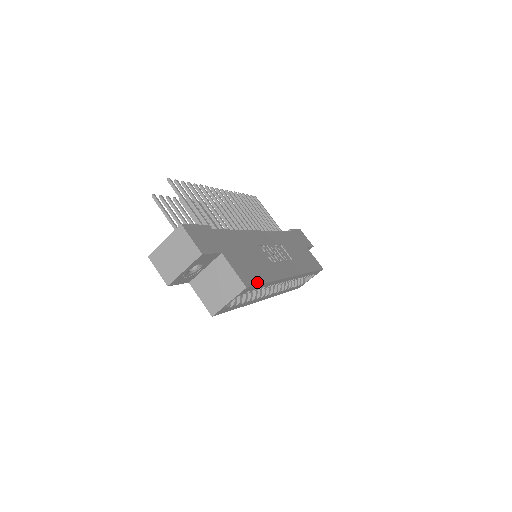
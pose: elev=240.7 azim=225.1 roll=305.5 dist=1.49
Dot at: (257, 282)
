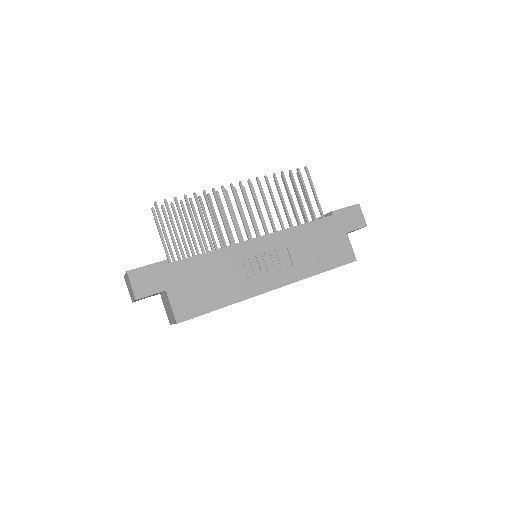
Dot at: (199, 313)
